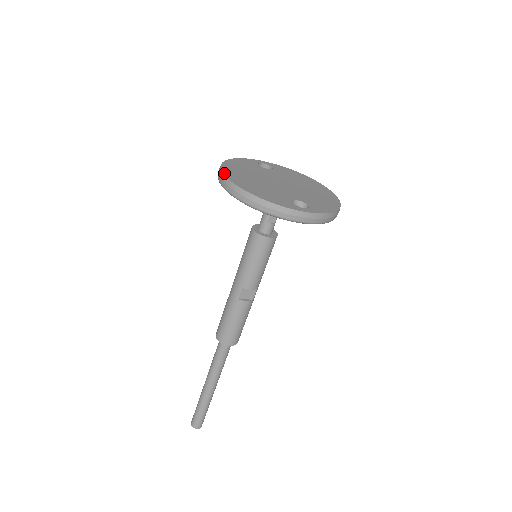
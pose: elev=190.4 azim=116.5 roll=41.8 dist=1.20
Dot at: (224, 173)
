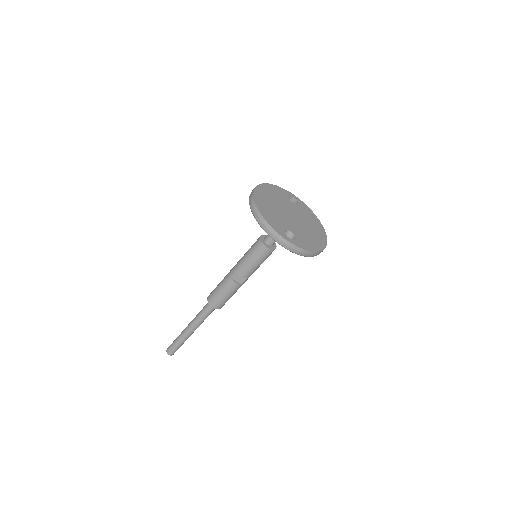
Dot at: (254, 191)
